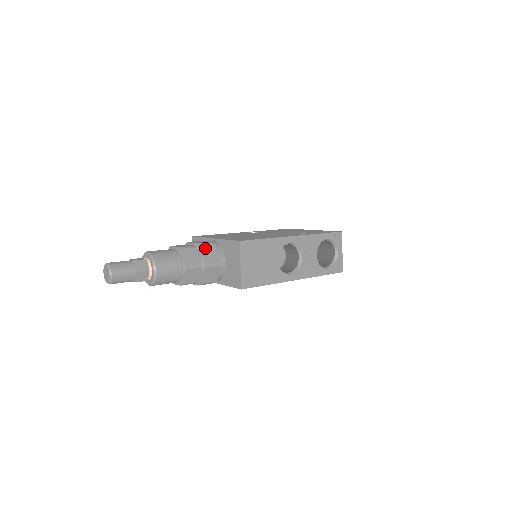
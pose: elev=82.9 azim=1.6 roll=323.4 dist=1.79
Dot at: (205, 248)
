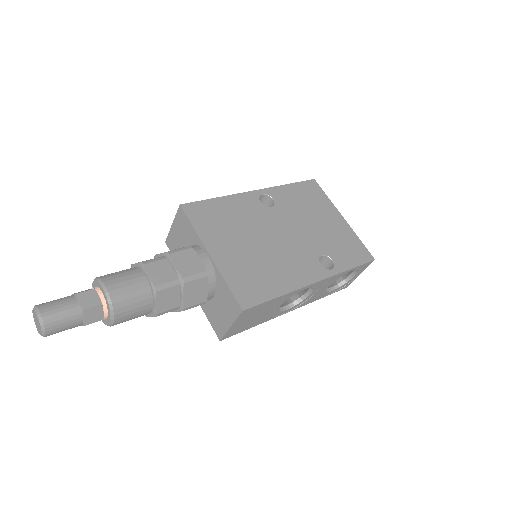
Dot at: (192, 285)
